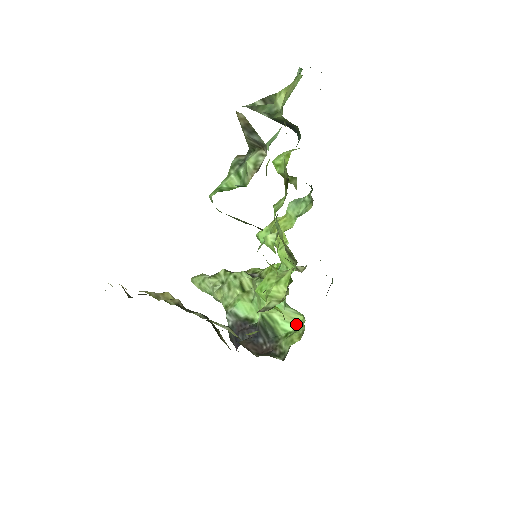
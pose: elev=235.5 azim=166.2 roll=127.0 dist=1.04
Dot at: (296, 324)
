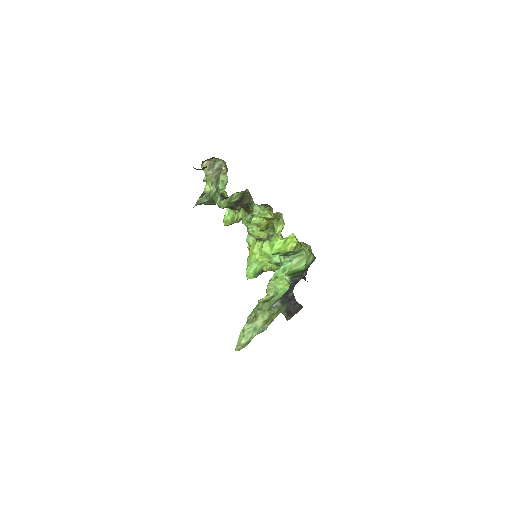
Dot at: (304, 260)
